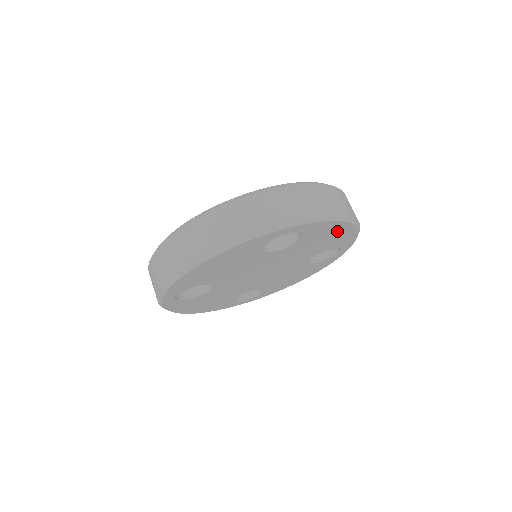
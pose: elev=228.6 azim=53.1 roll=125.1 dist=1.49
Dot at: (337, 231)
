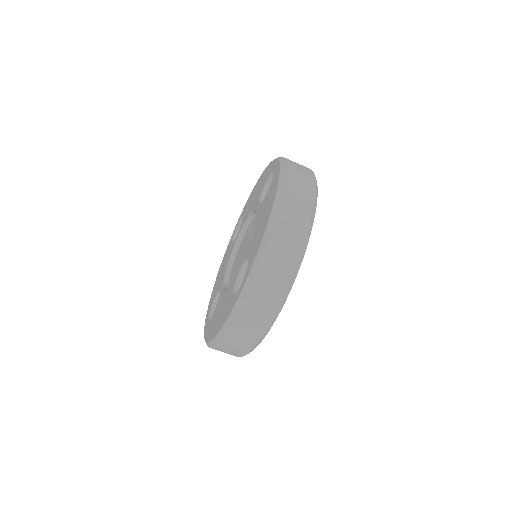
Dot at: occluded
